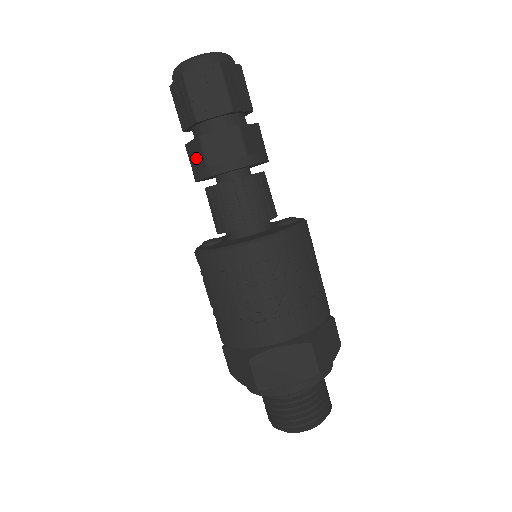
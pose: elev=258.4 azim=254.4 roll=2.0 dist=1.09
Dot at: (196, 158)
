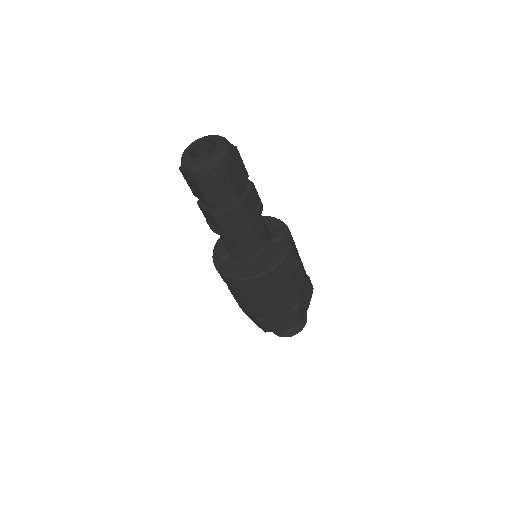
Dot at: (210, 219)
